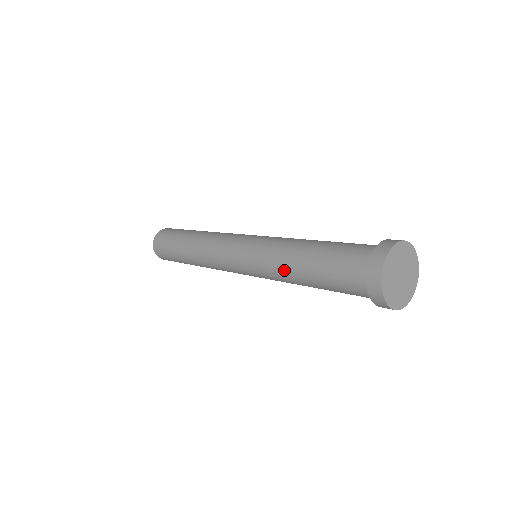
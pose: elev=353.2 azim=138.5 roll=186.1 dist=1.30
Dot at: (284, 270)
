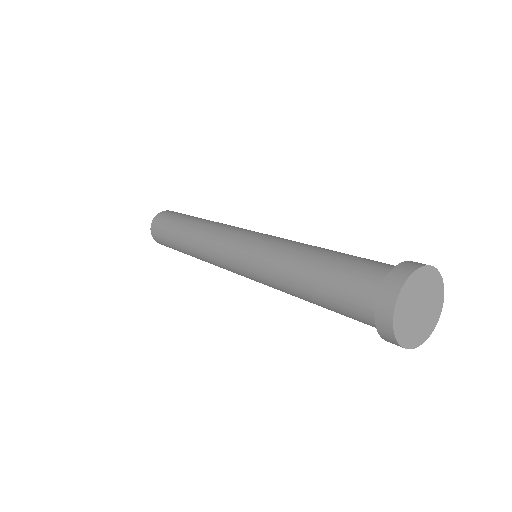
Dot at: occluded
